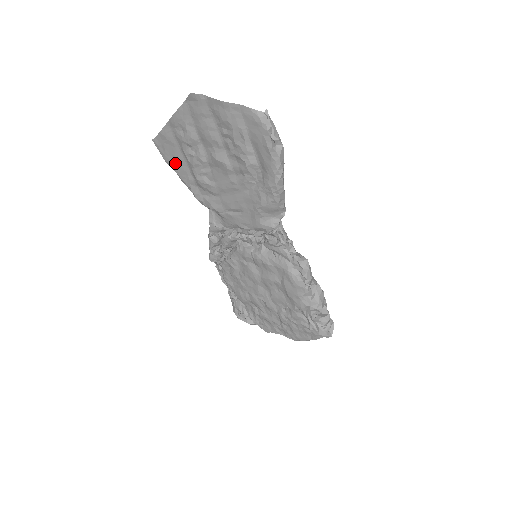
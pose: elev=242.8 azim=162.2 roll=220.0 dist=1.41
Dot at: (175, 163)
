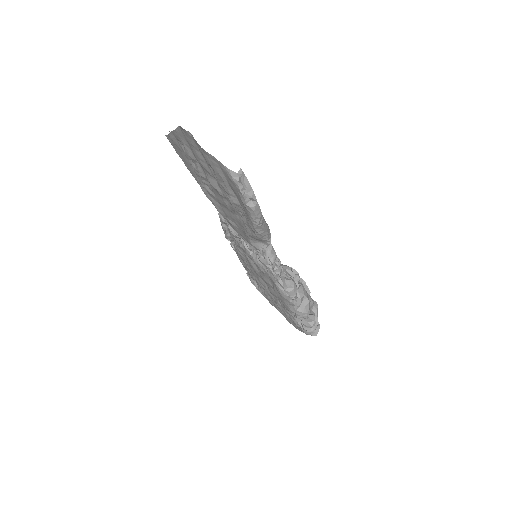
Dot at: (185, 162)
